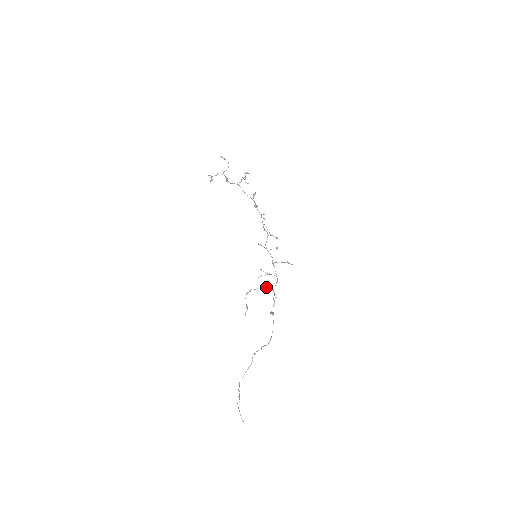
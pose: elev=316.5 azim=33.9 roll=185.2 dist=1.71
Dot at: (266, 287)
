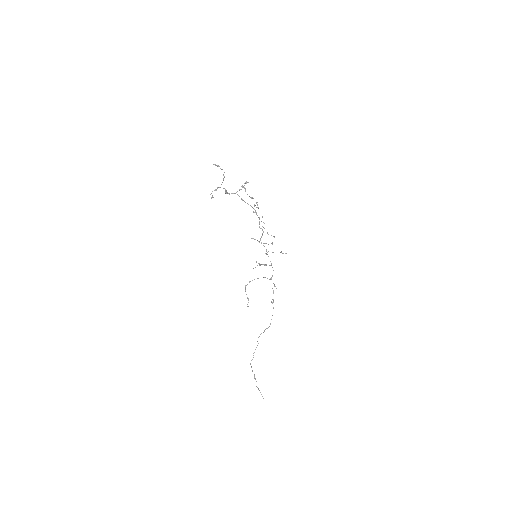
Dot at: (263, 277)
